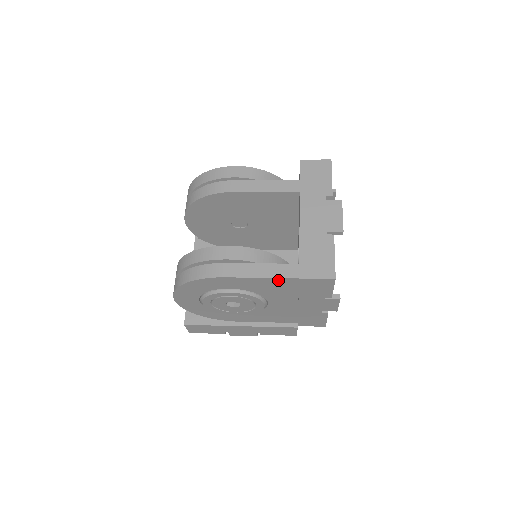
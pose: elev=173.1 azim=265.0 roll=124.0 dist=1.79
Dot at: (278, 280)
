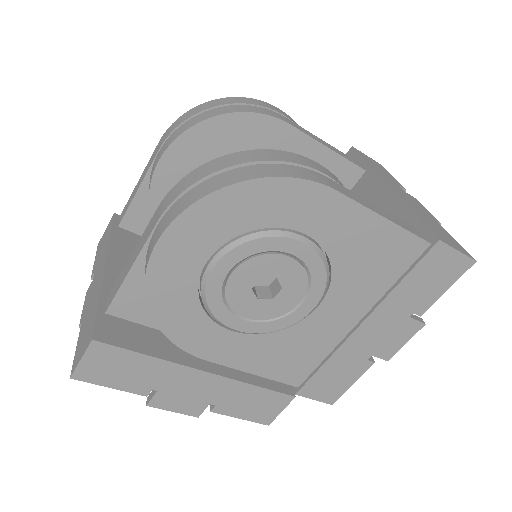
Dot at: (400, 237)
